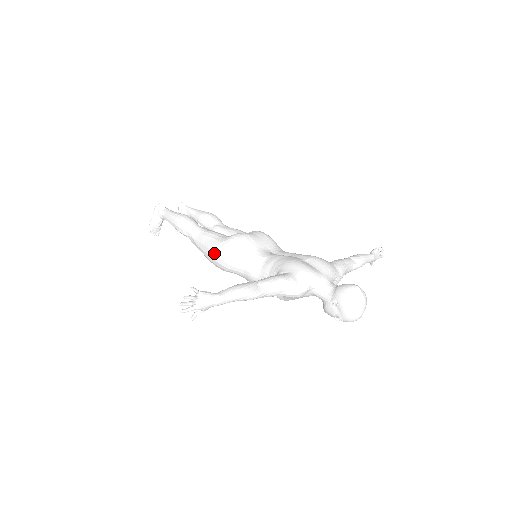
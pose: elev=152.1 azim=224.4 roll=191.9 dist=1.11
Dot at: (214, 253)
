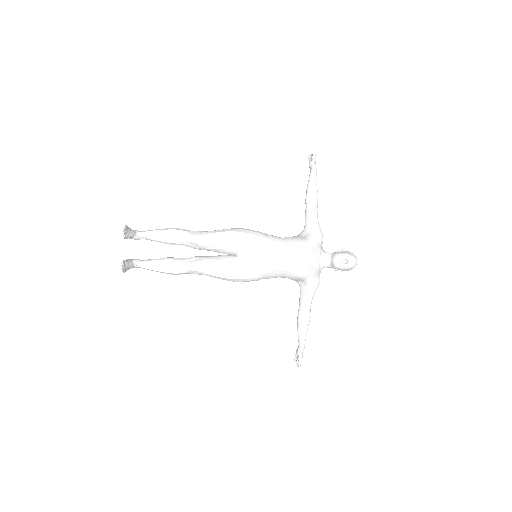
Dot at: (235, 228)
